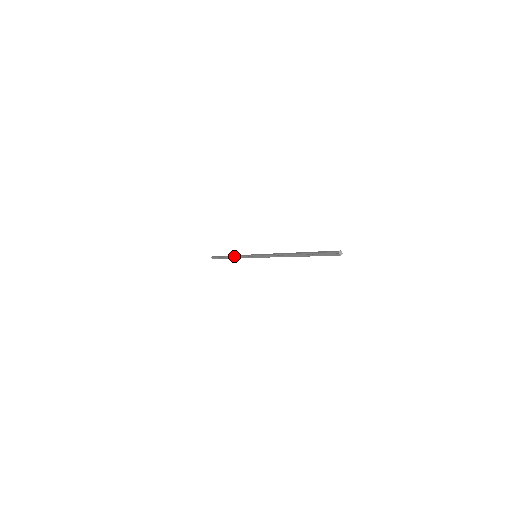
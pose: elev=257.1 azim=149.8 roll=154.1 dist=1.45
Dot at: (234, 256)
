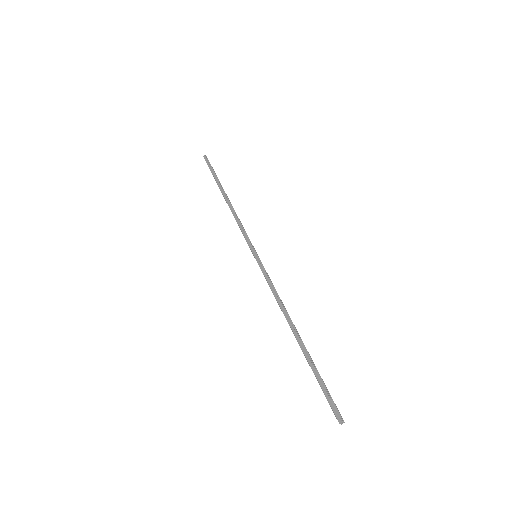
Dot at: (231, 211)
